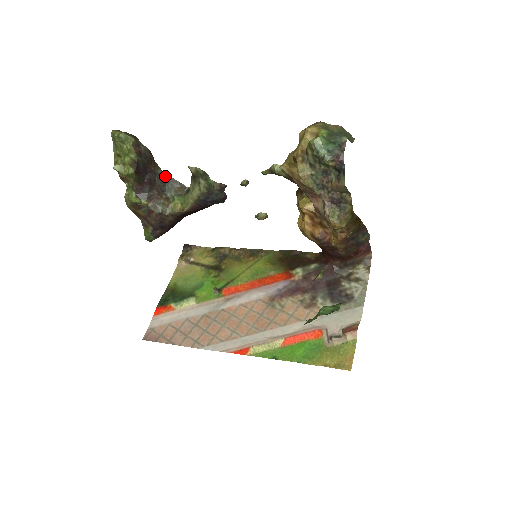
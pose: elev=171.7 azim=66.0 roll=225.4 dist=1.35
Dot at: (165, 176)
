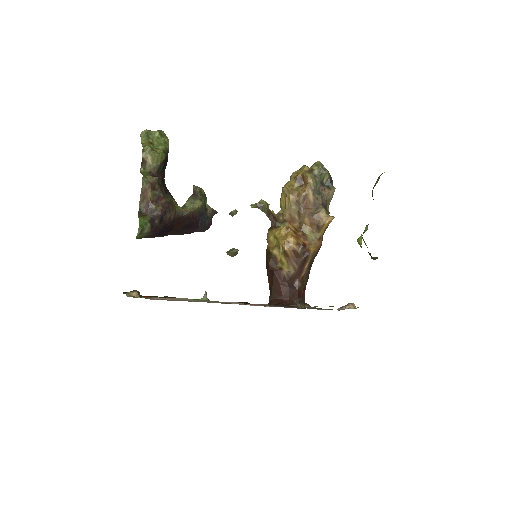
Dot at: (166, 188)
